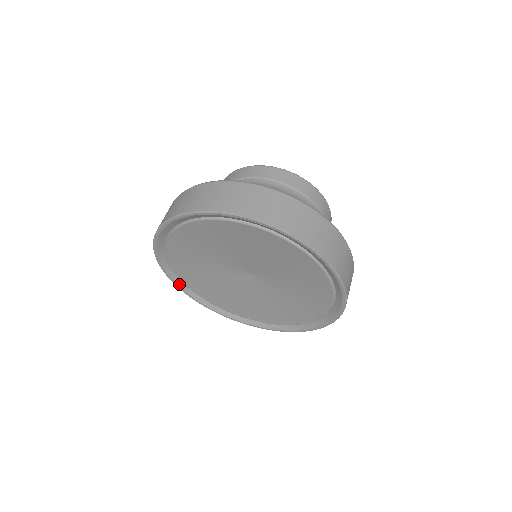
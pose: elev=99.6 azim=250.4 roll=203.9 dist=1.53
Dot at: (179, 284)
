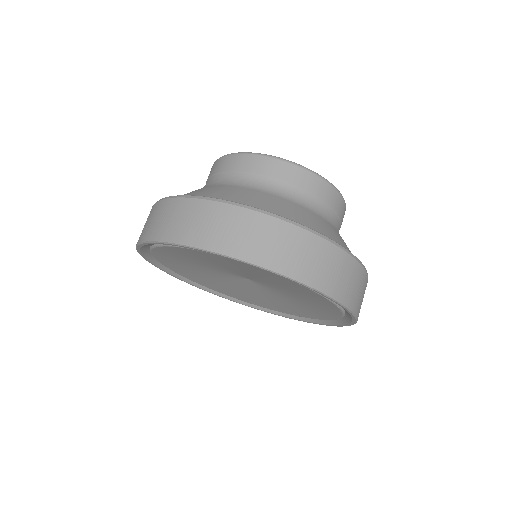
Dot at: (181, 278)
